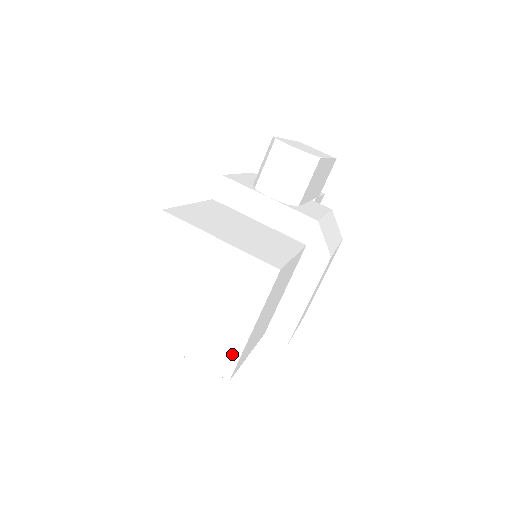
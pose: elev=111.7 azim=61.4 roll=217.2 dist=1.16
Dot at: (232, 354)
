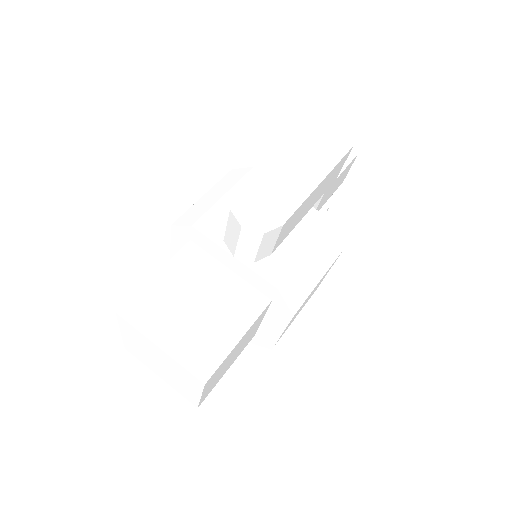
Dot at: (194, 400)
